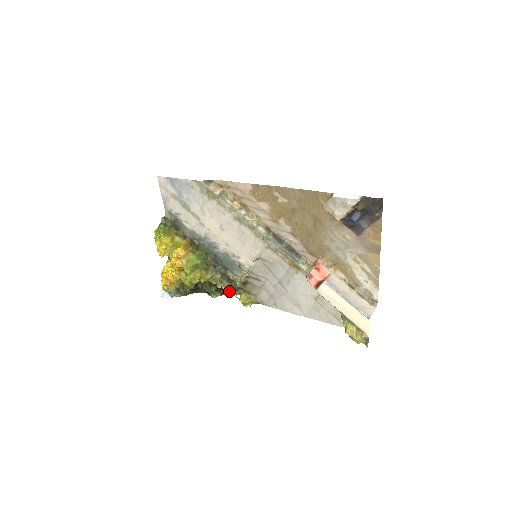
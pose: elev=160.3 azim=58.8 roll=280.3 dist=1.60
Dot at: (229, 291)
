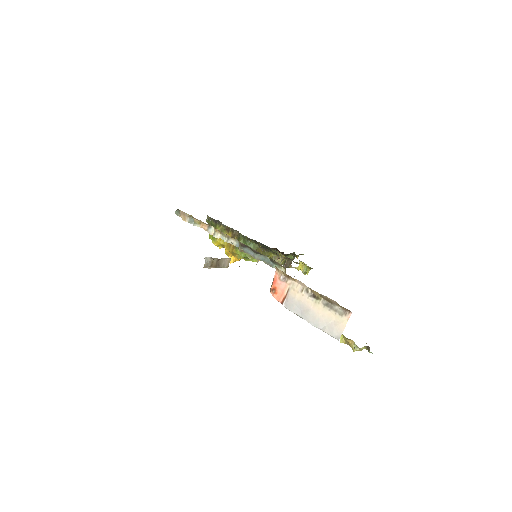
Dot at: occluded
